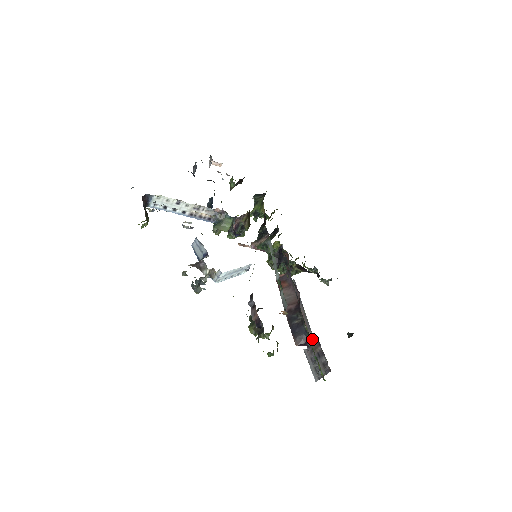
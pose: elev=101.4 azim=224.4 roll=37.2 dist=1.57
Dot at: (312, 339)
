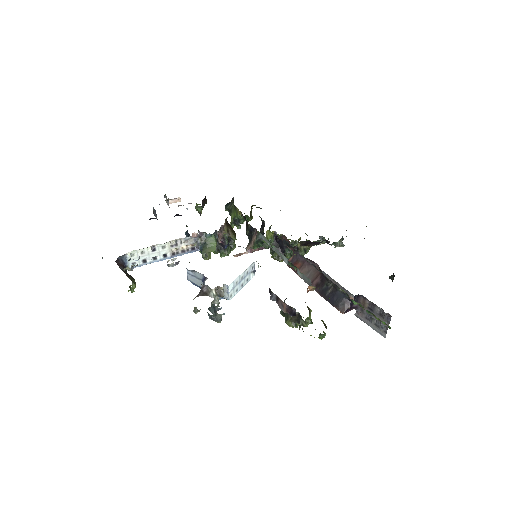
Dot at: (354, 298)
